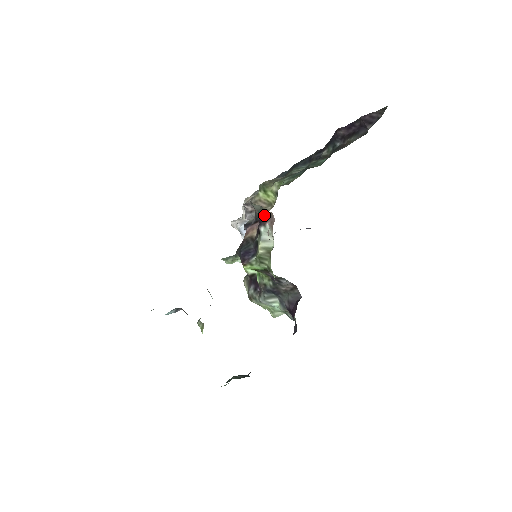
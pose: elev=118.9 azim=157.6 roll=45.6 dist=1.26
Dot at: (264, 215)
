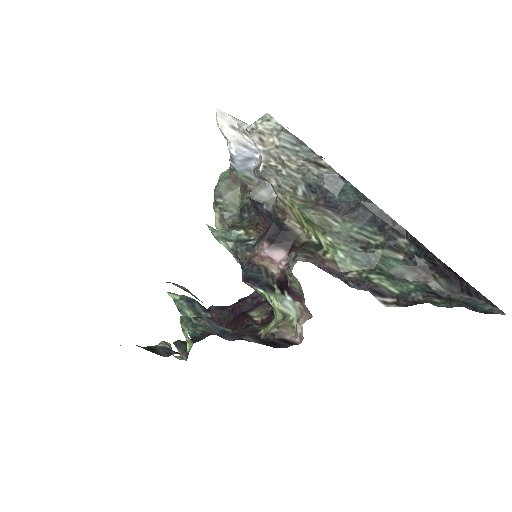
Dot at: (299, 293)
